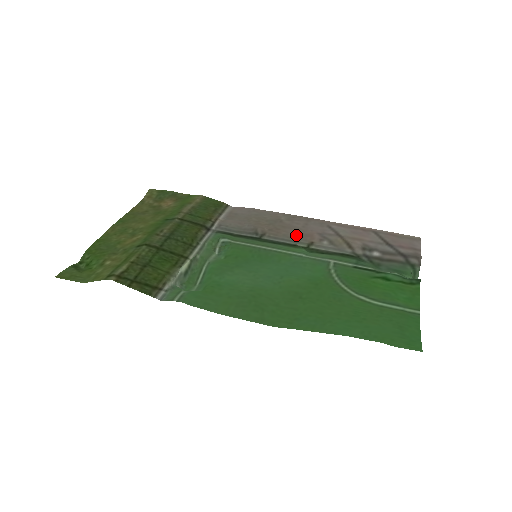
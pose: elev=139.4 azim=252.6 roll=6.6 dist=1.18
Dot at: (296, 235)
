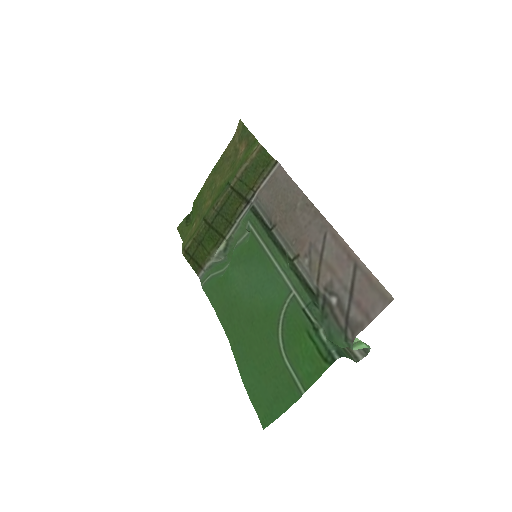
Dot at: (293, 238)
